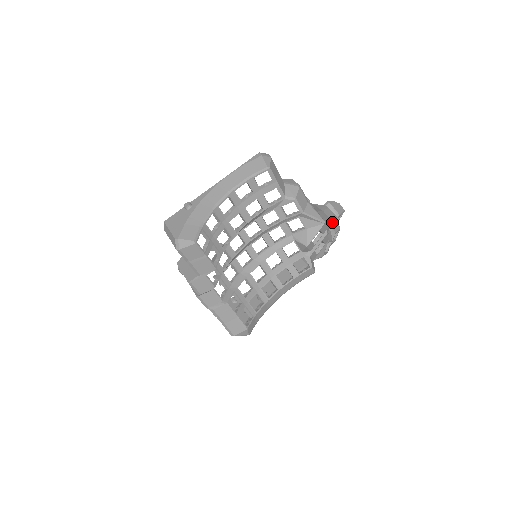
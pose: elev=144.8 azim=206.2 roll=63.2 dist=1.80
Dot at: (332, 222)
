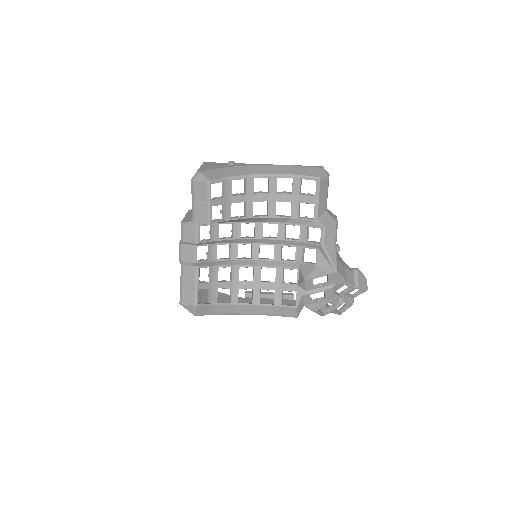
Dot at: (346, 283)
